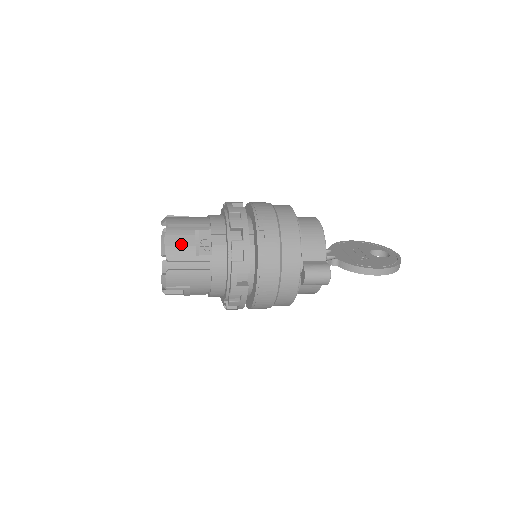
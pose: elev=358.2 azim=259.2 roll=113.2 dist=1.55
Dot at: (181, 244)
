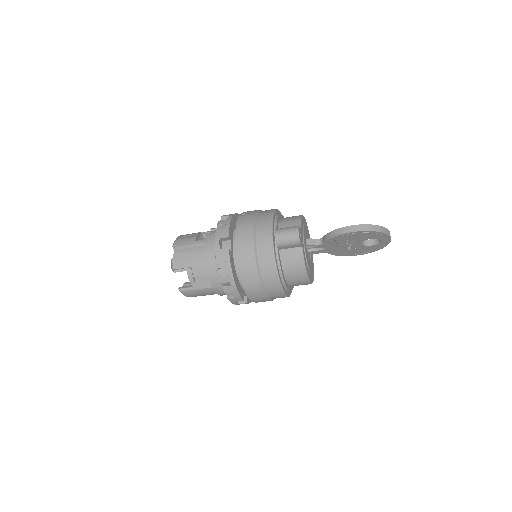
Dot at: (187, 237)
